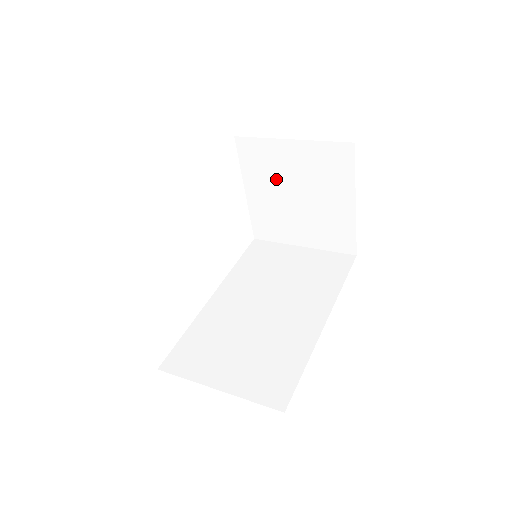
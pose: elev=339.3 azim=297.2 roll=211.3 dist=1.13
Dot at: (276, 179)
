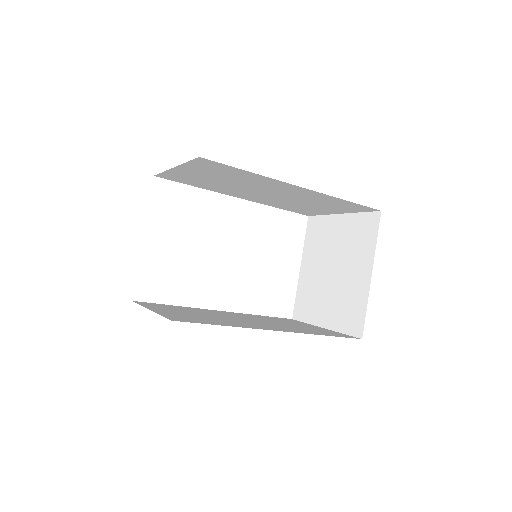
Dot at: (323, 253)
